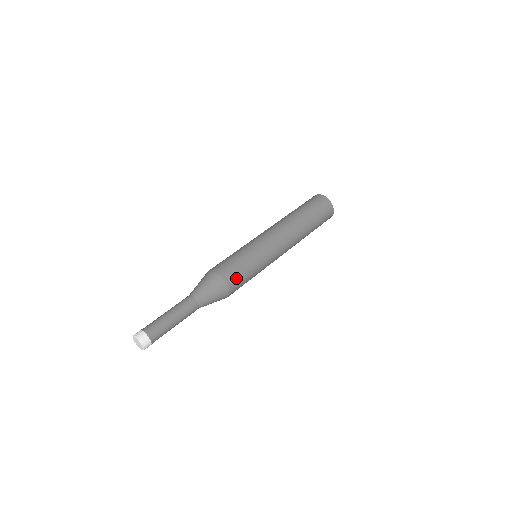
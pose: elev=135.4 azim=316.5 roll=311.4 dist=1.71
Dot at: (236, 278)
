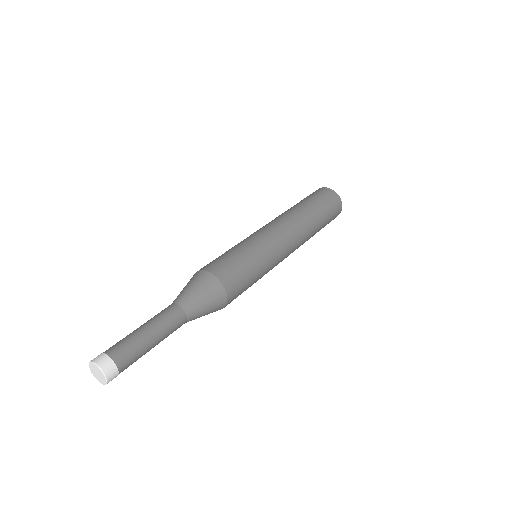
Dot at: (236, 281)
